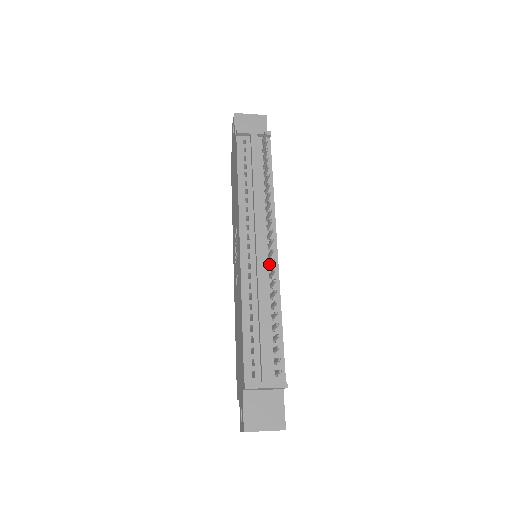
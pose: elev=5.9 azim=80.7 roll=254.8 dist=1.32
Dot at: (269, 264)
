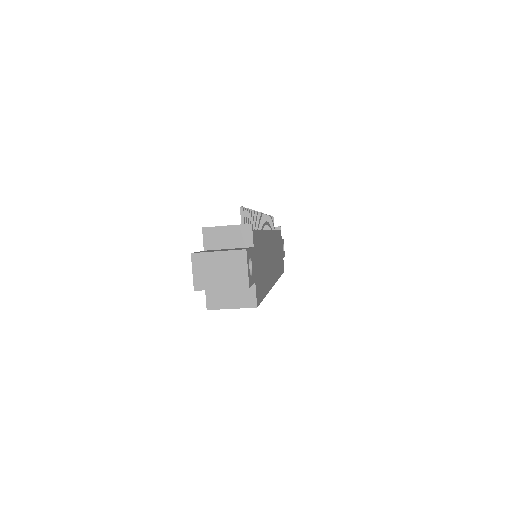
Dot at: occluded
